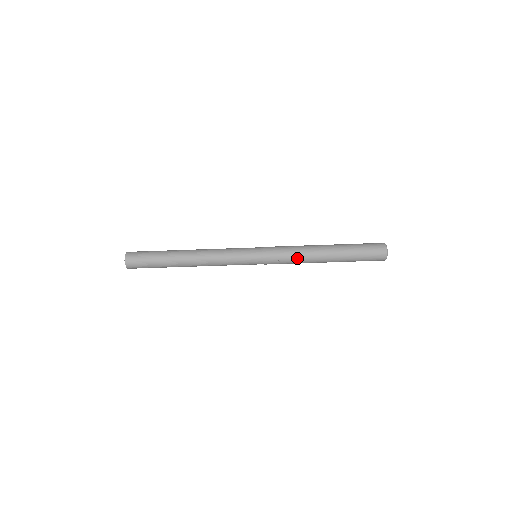
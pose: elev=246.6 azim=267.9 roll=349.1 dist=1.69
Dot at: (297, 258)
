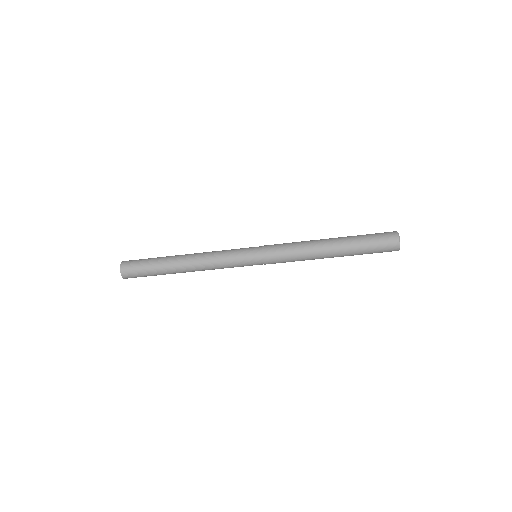
Dot at: (299, 254)
